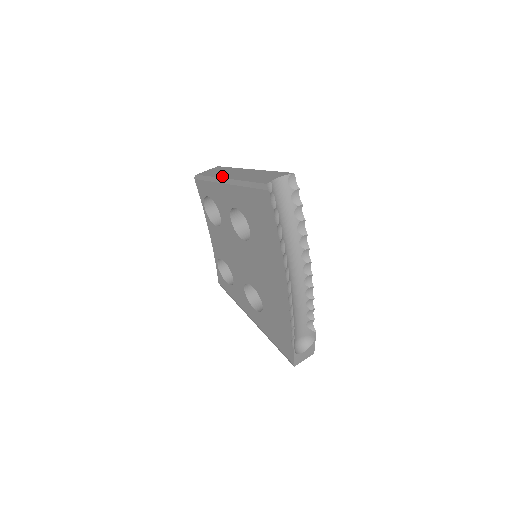
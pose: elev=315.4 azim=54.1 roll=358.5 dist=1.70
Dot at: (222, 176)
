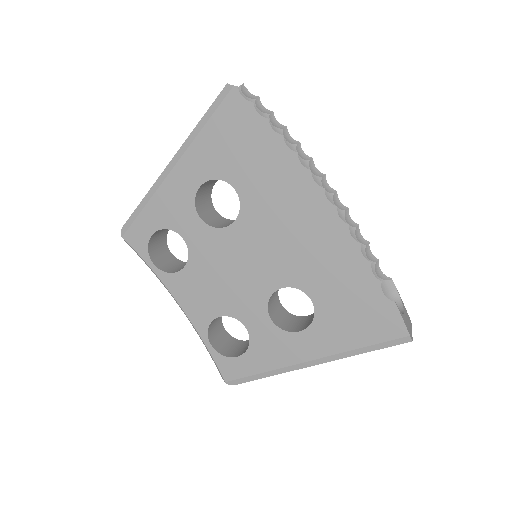
Dot at: (161, 176)
